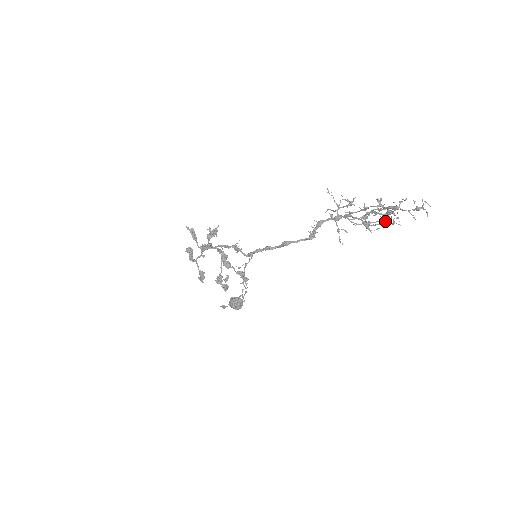
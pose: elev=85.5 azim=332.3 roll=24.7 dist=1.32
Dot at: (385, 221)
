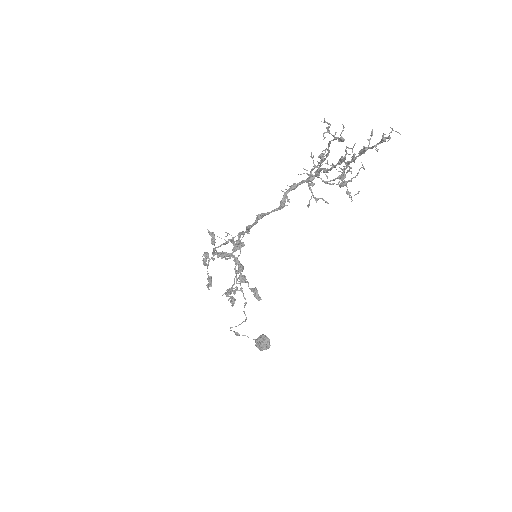
Dot at: (340, 158)
